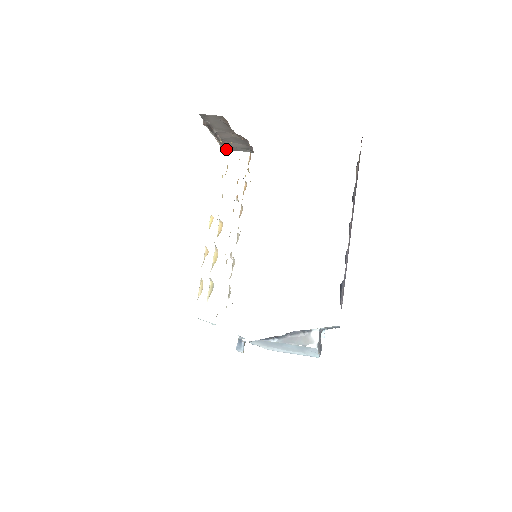
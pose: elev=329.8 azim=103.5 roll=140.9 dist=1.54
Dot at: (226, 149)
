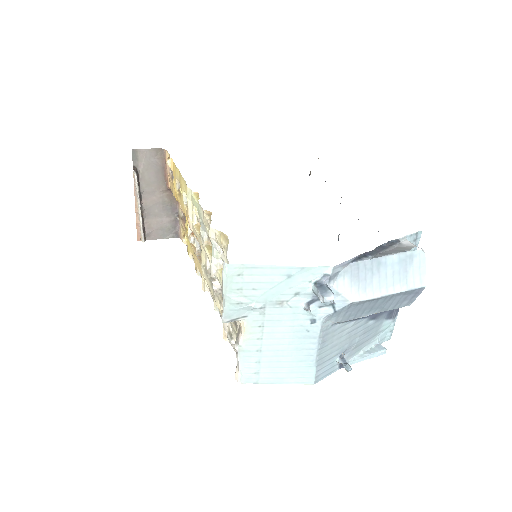
Dot at: (144, 235)
